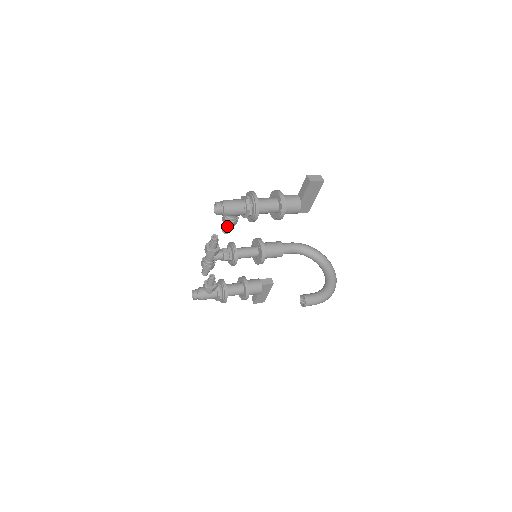
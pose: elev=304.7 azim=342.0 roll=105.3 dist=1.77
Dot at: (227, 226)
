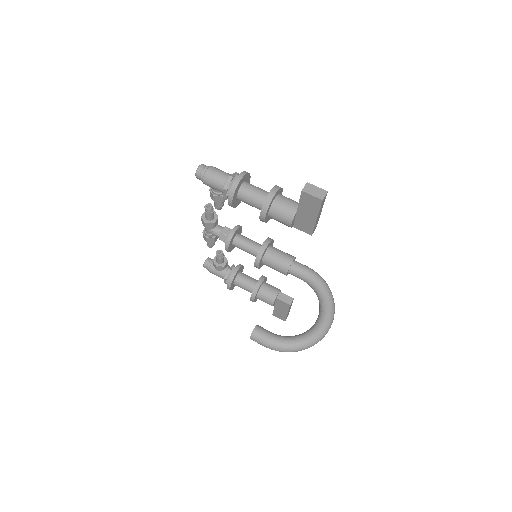
Dot at: occluded
